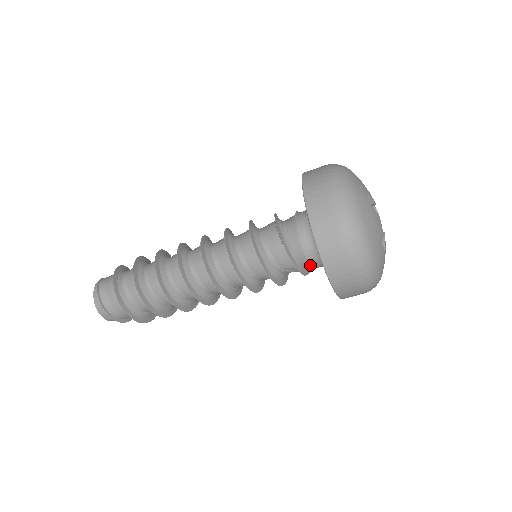
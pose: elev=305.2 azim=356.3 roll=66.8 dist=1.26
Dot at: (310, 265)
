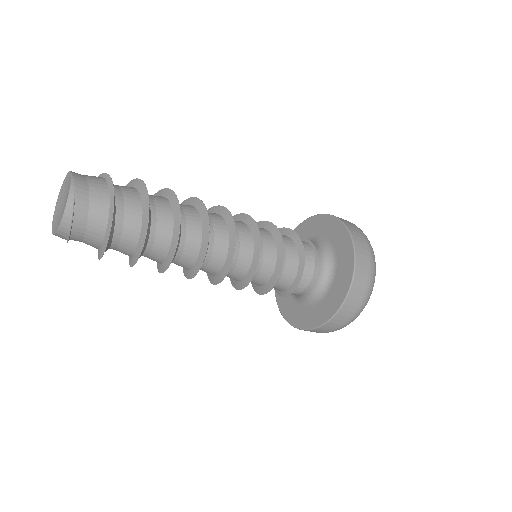
Dot at: occluded
